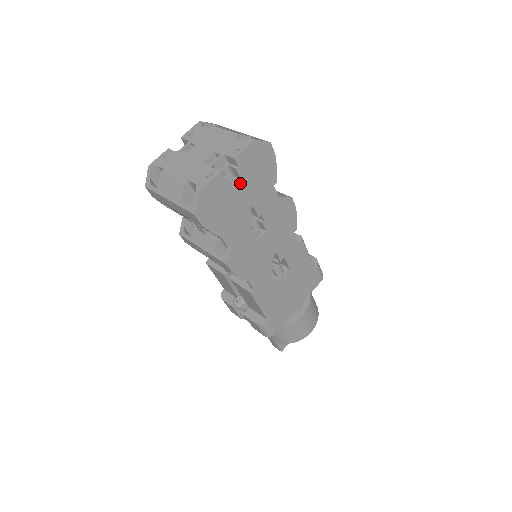
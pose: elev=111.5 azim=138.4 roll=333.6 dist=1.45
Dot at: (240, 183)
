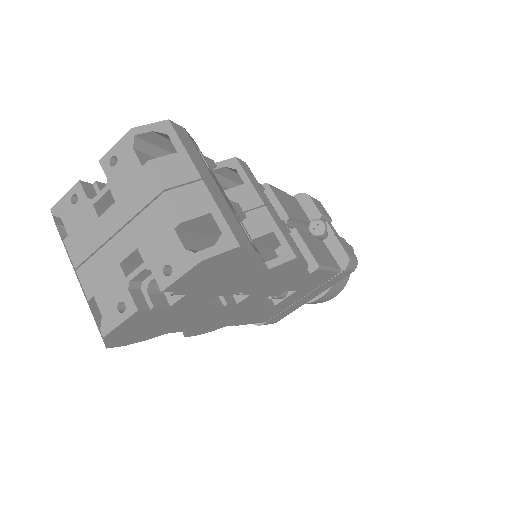
Dot at: (184, 297)
